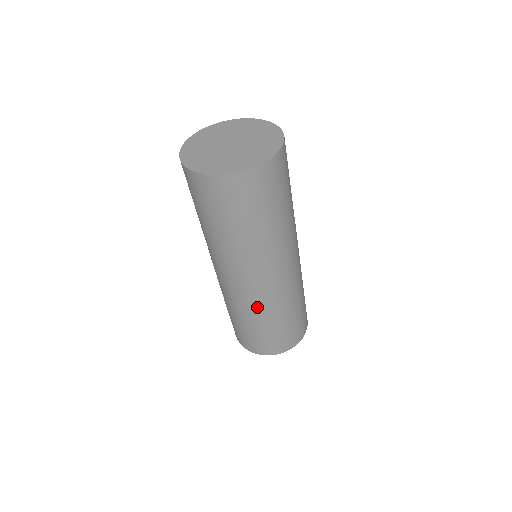
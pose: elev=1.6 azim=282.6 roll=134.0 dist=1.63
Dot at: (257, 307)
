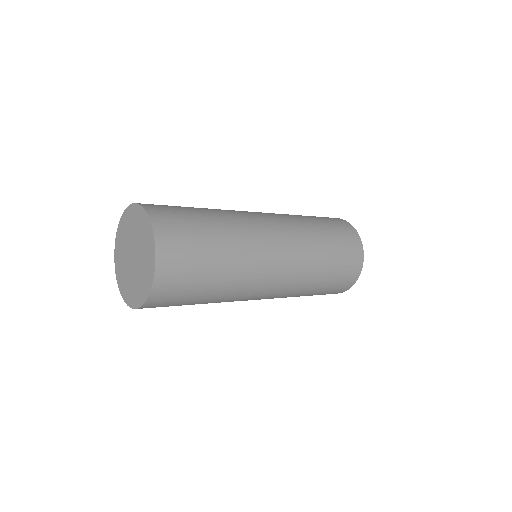
Dot at: occluded
